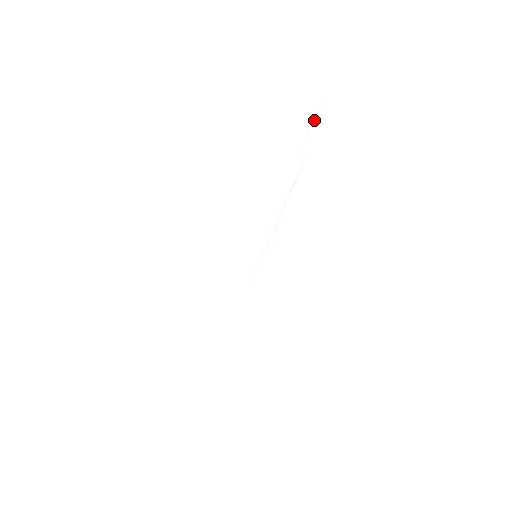
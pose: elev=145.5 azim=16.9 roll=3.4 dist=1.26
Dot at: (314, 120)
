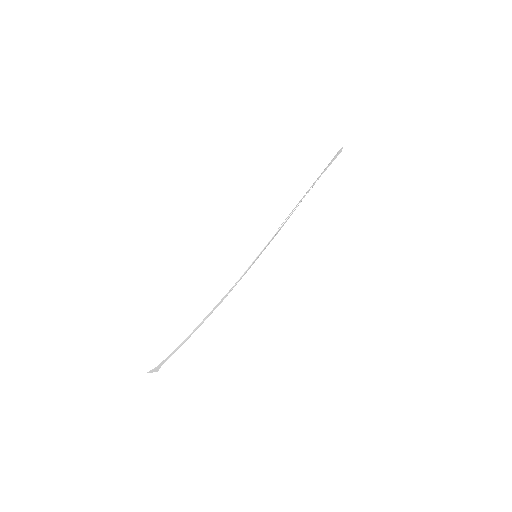
Dot at: (330, 162)
